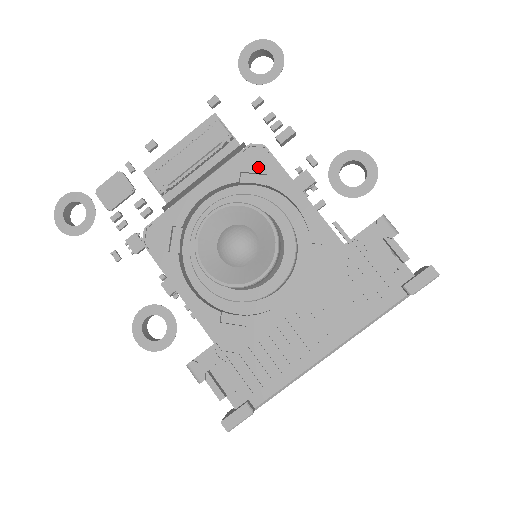
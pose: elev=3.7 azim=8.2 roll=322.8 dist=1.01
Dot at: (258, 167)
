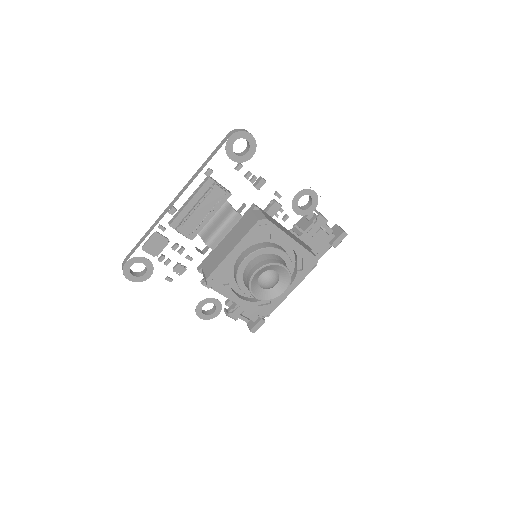
Dot at: (265, 231)
